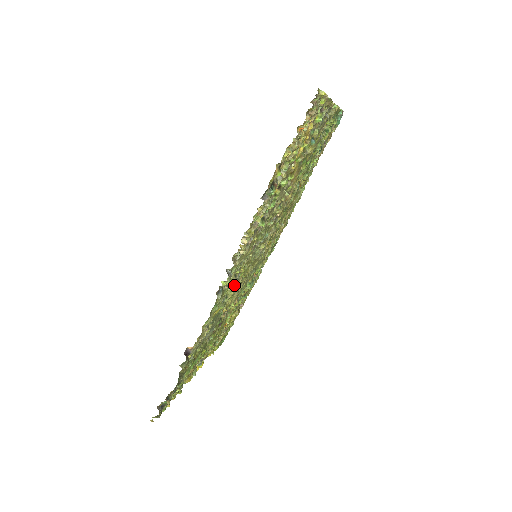
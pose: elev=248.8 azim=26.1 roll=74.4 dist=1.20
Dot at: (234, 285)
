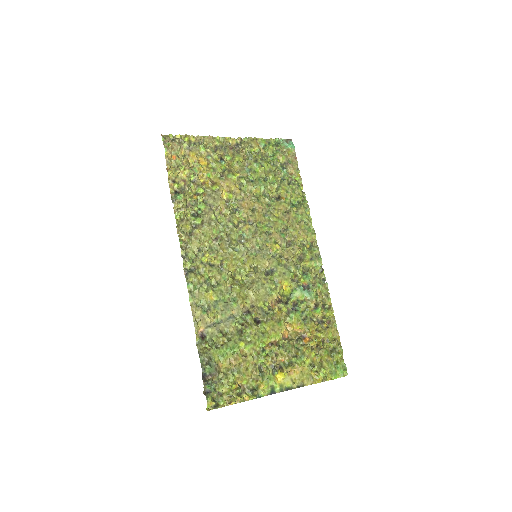
Dot at: (218, 273)
